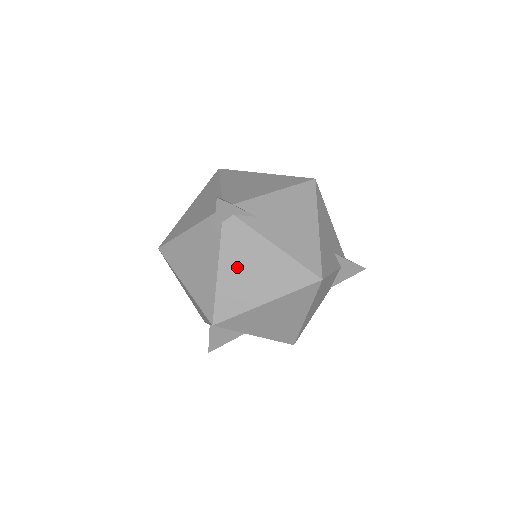
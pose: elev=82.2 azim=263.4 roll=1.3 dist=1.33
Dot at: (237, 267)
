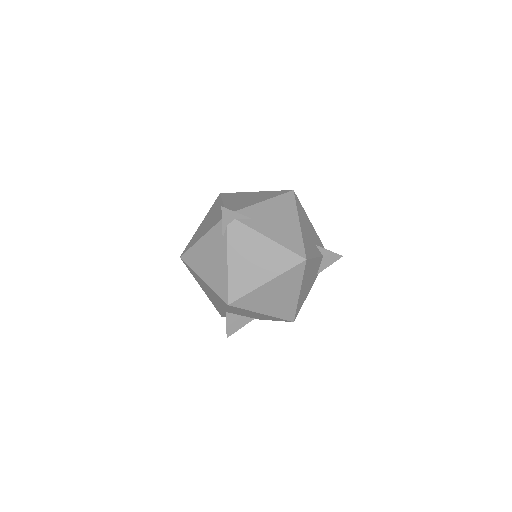
Dot at: (242, 258)
